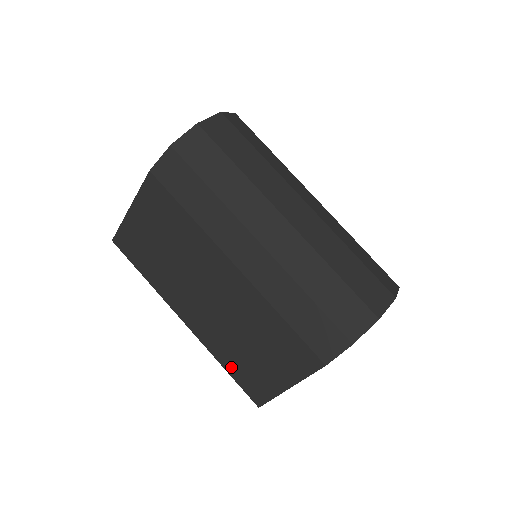
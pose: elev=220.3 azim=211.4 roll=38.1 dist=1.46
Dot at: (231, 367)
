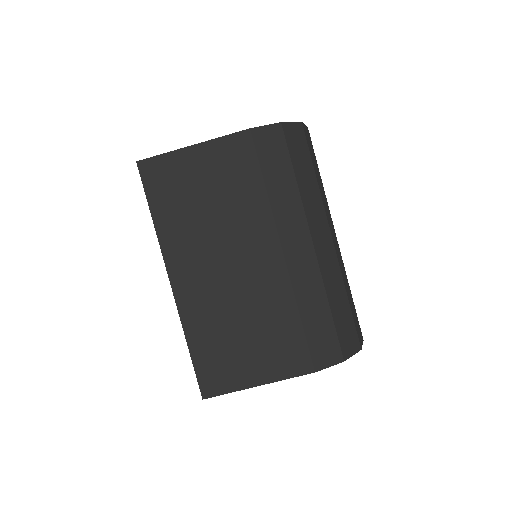
Dot at: (199, 347)
